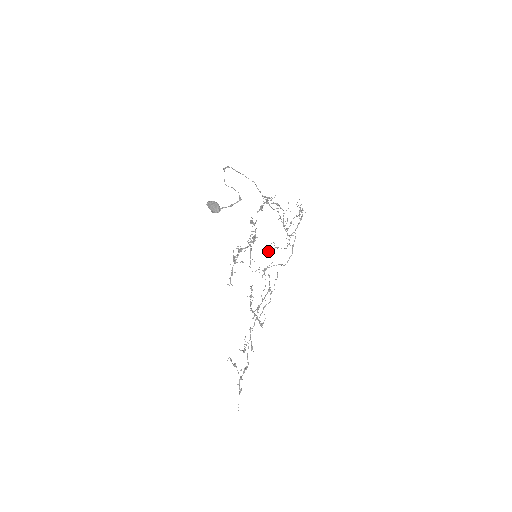
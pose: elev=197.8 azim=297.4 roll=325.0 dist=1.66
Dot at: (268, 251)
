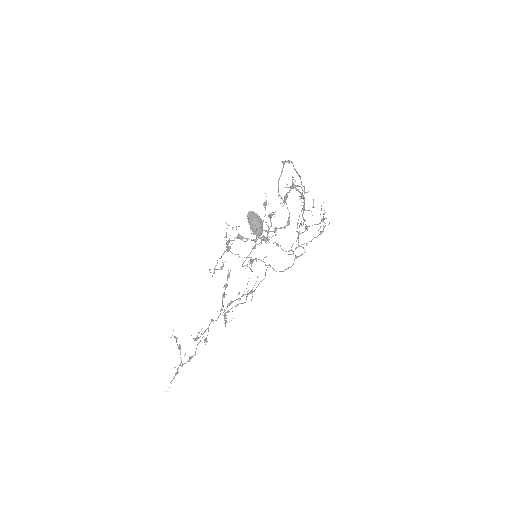
Dot at: occluded
